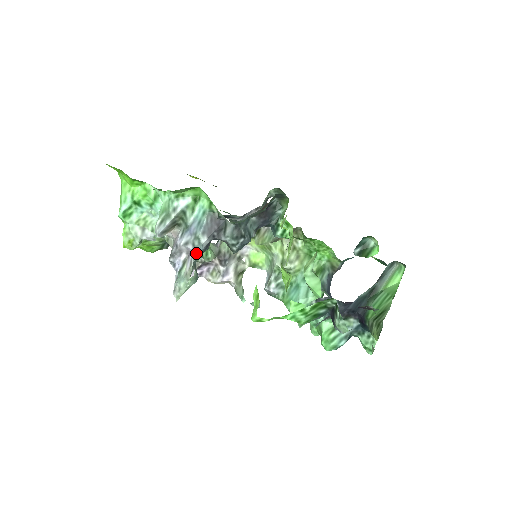
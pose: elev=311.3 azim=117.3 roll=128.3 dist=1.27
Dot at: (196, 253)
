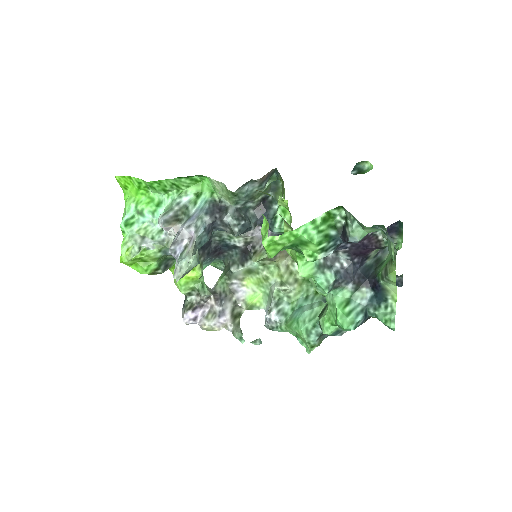
Dot at: (199, 231)
